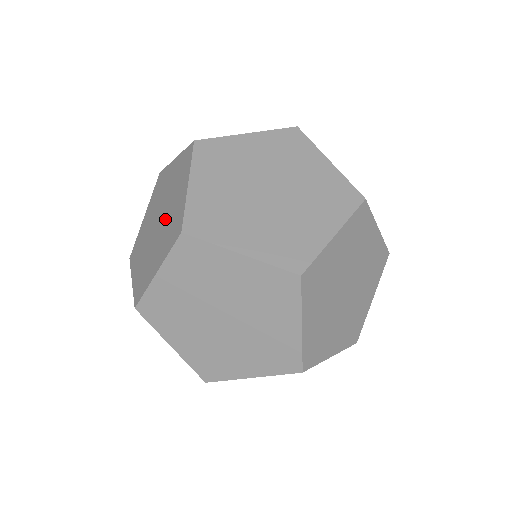
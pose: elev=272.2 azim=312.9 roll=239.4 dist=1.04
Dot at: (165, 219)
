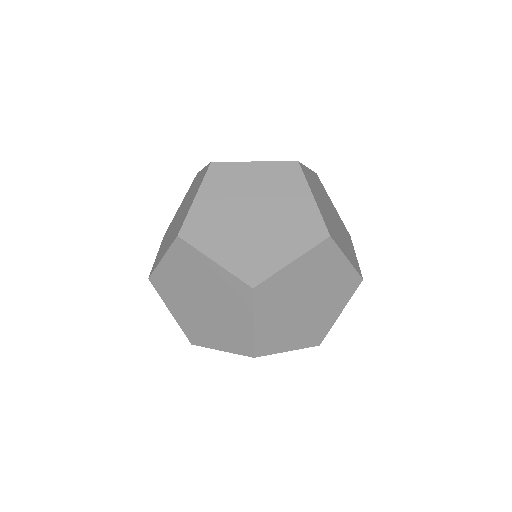
Dot at: (188, 200)
